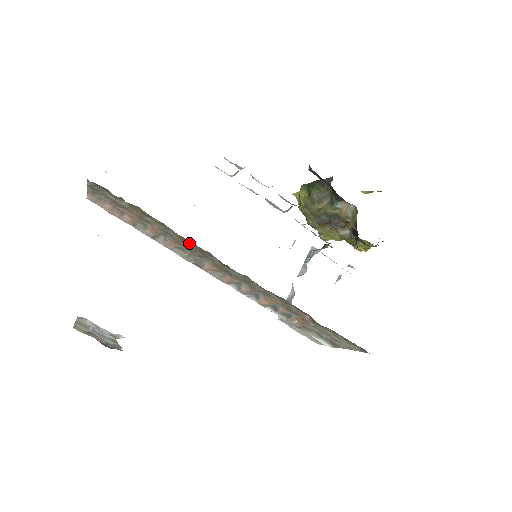
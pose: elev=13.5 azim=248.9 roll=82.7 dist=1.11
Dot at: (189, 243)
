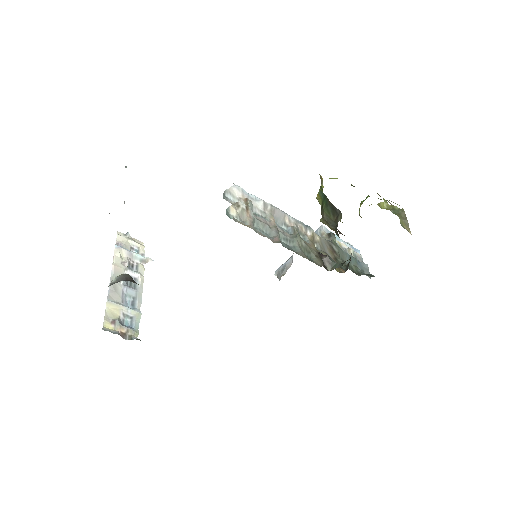
Dot at: occluded
